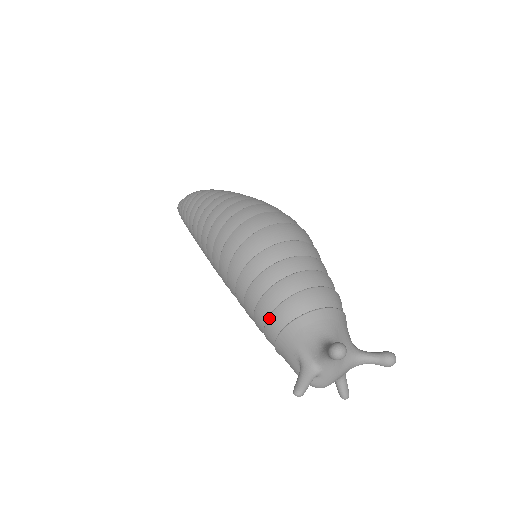
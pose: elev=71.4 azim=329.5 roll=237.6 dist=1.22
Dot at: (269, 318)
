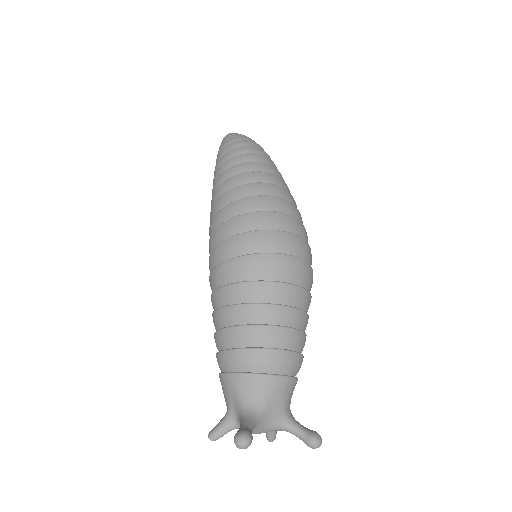
Dot at: (218, 354)
